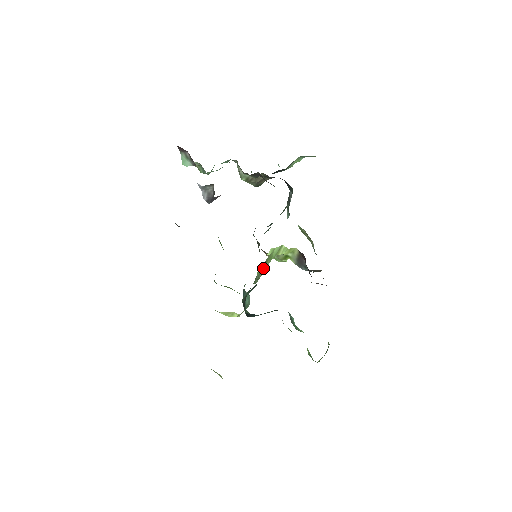
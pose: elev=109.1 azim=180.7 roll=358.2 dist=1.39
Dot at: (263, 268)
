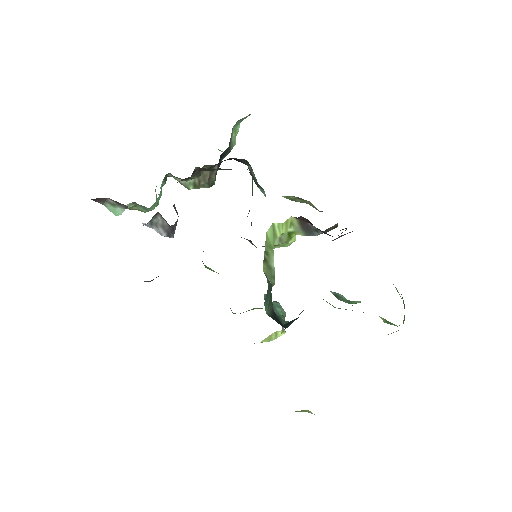
Dot at: (269, 263)
